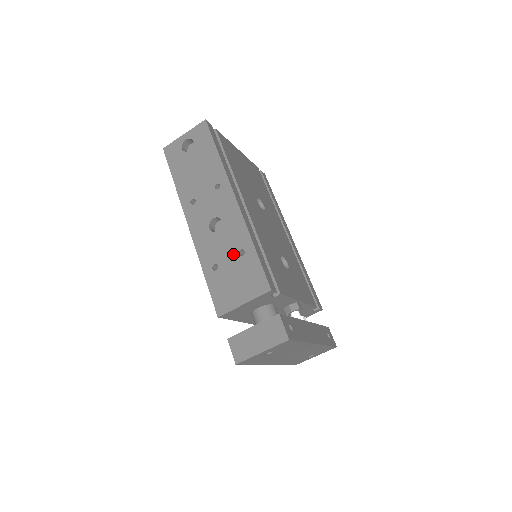
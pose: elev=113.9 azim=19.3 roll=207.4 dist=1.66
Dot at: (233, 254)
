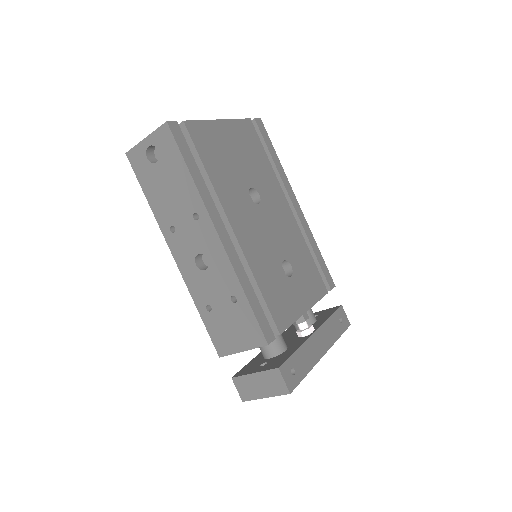
Dot at: (225, 299)
